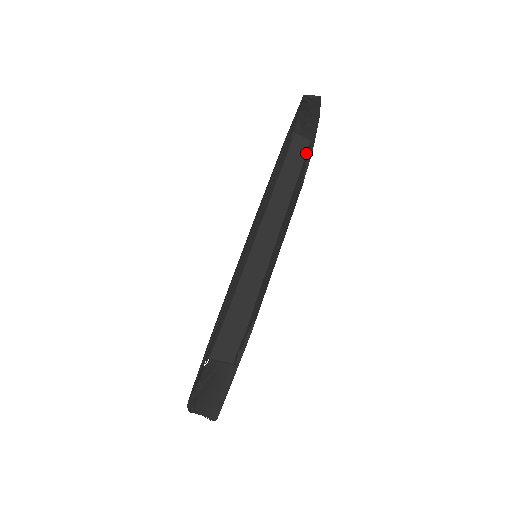
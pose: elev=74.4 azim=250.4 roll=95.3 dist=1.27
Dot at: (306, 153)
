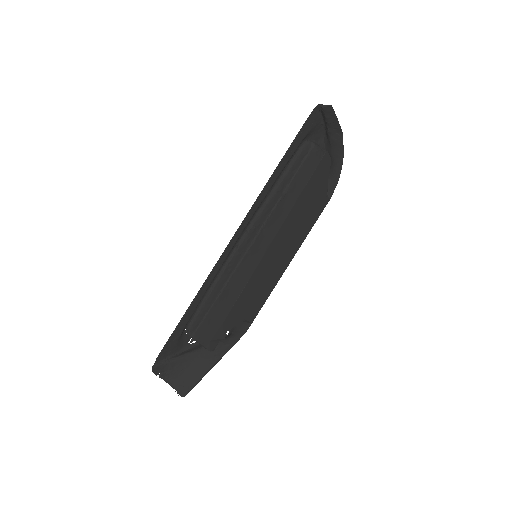
Dot at: (319, 163)
